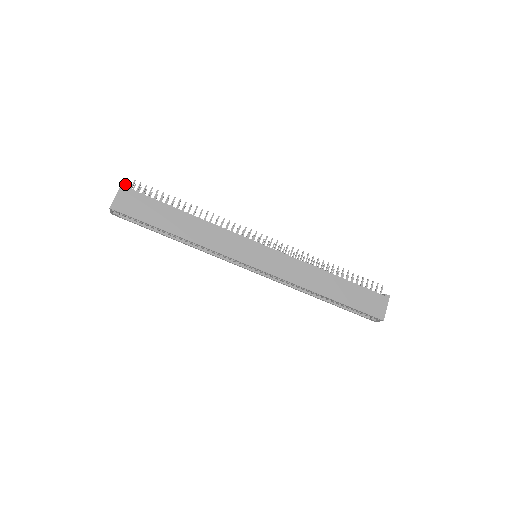
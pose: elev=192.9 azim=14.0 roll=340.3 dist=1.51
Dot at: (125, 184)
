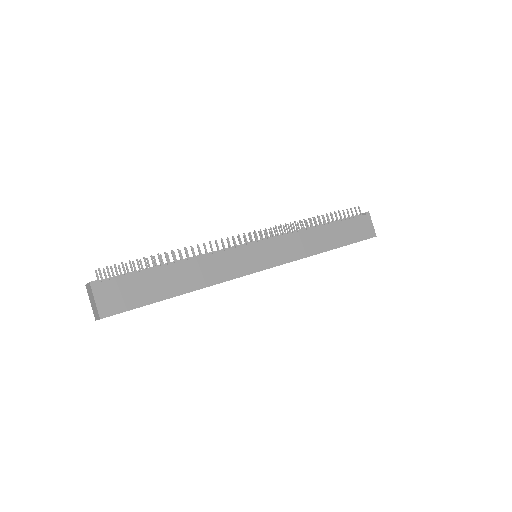
Dot at: (94, 281)
